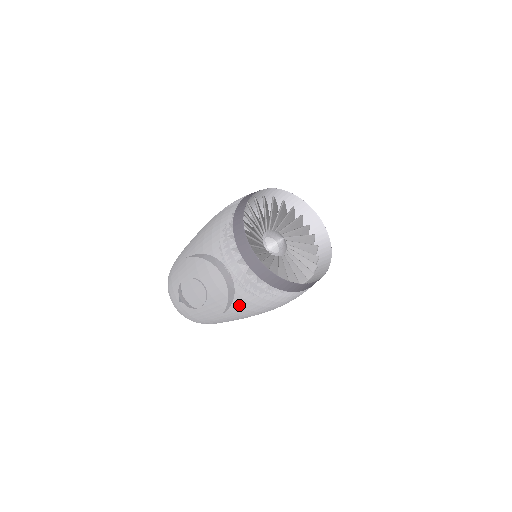
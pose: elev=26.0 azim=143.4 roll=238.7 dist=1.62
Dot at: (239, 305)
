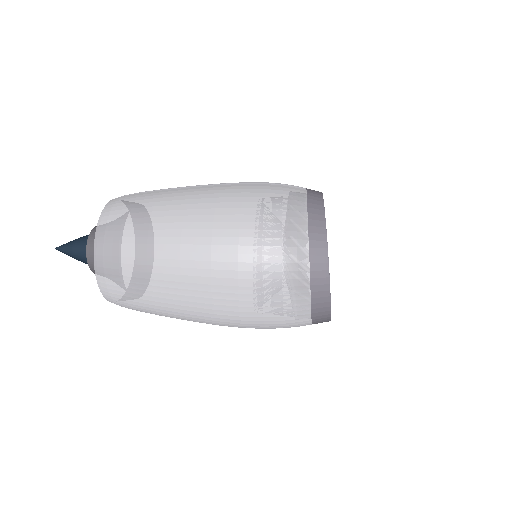
Dot at: (241, 305)
